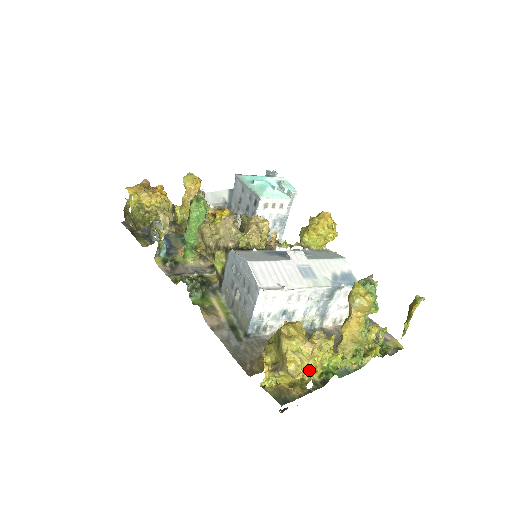
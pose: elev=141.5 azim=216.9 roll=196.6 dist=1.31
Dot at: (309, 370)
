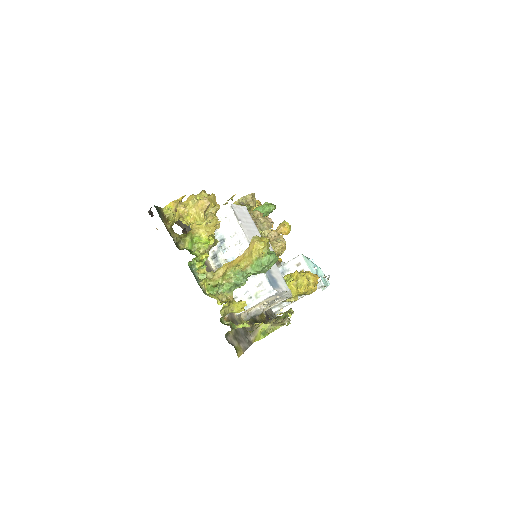
Dot at: (187, 222)
